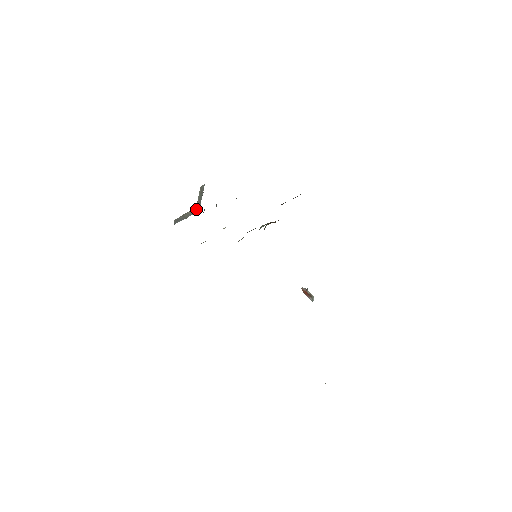
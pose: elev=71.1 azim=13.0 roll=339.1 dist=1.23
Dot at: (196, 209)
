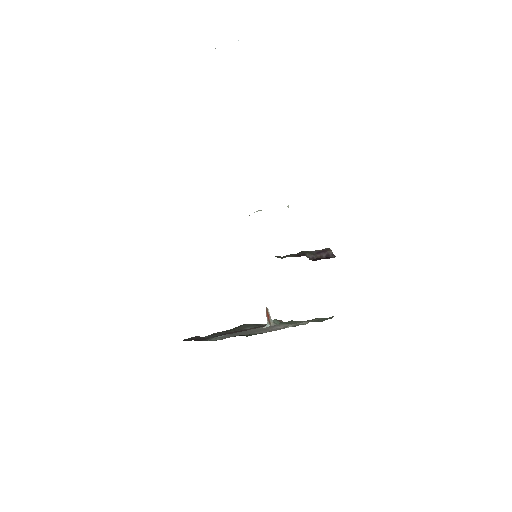
Dot at: occluded
